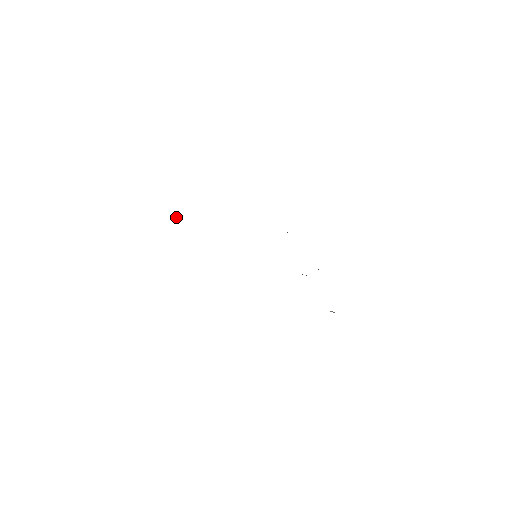
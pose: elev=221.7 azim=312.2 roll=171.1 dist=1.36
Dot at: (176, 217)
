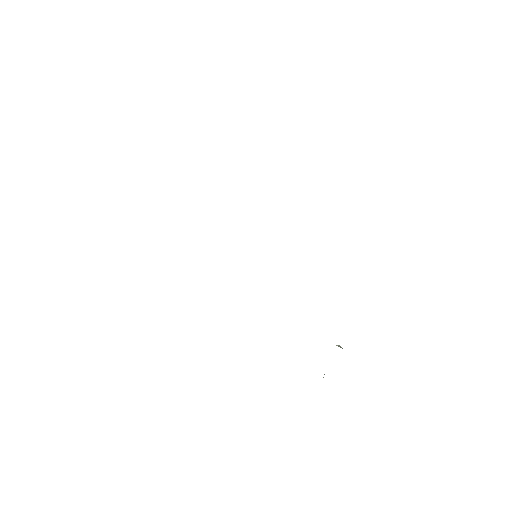
Dot at: occluded
